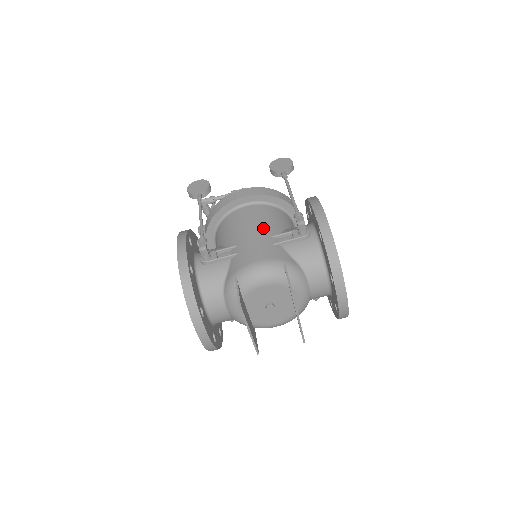
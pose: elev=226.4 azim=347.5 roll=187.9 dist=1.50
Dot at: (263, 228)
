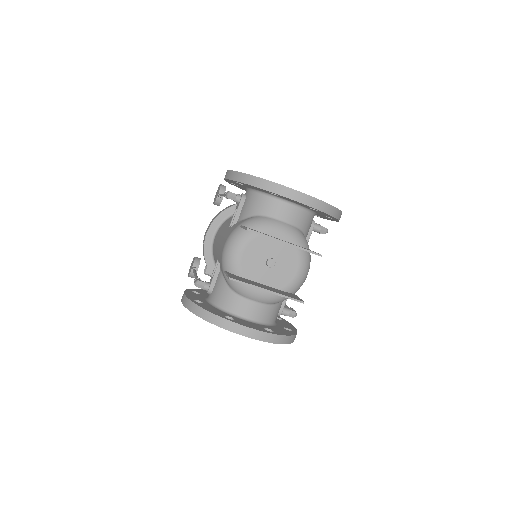
Dot at: (224, 230)
